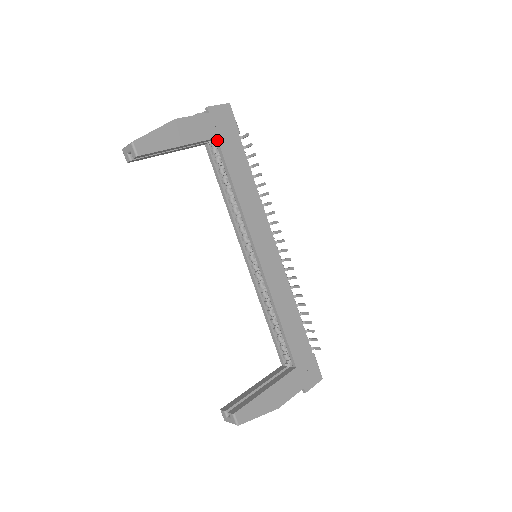
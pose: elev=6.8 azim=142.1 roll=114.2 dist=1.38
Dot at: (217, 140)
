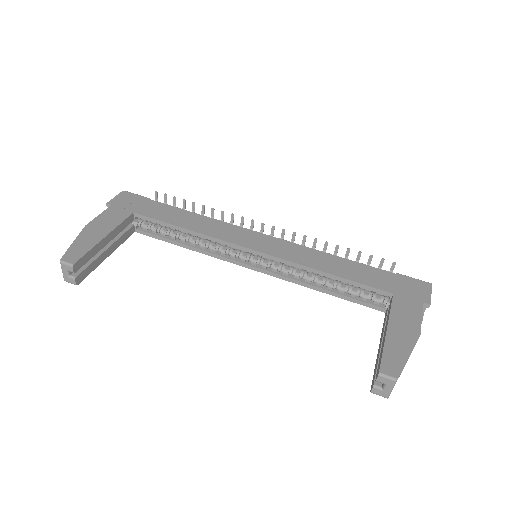
Dot at: (135, 214)
